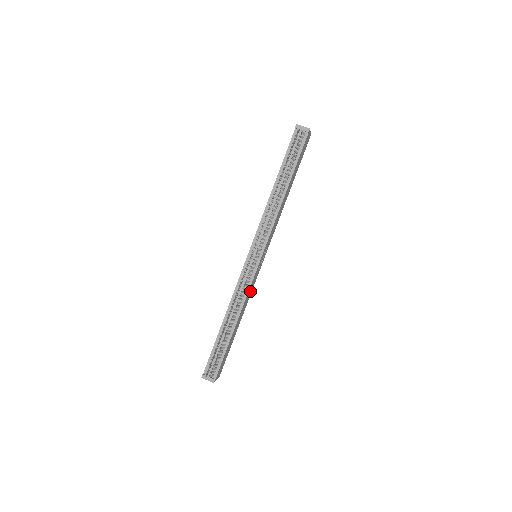
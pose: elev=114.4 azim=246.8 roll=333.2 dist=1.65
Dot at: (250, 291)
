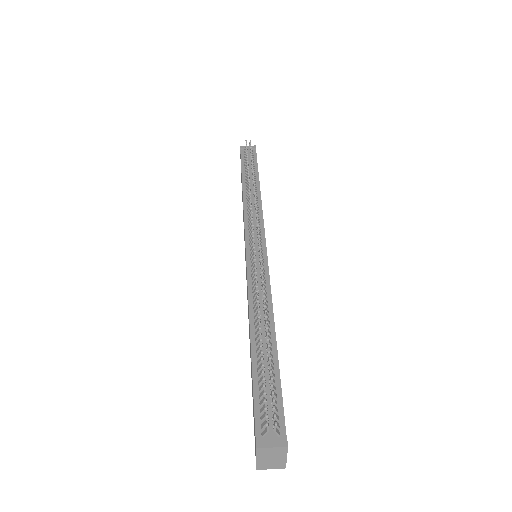
Dot at: occluded
